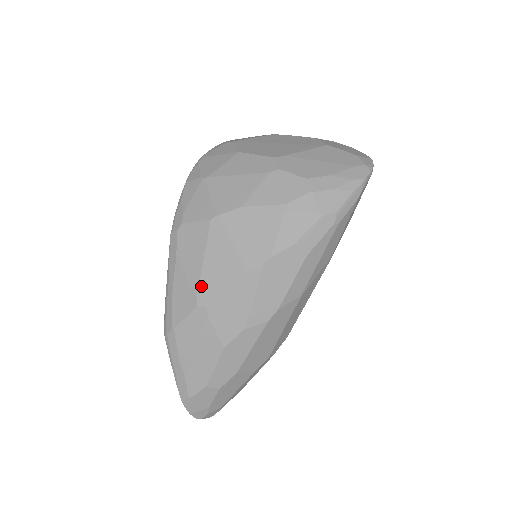
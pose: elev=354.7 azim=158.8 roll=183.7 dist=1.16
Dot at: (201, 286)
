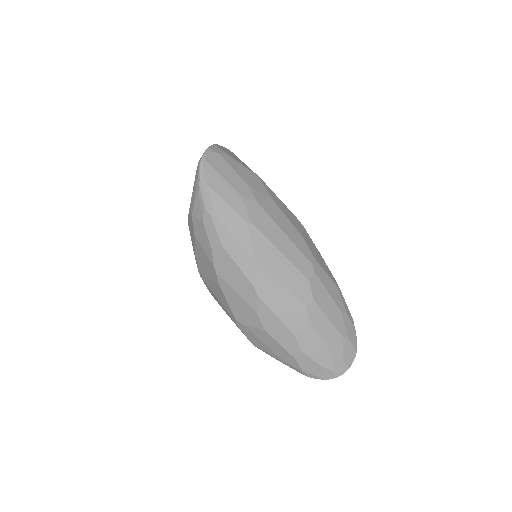
Dot at: (227, 312)
